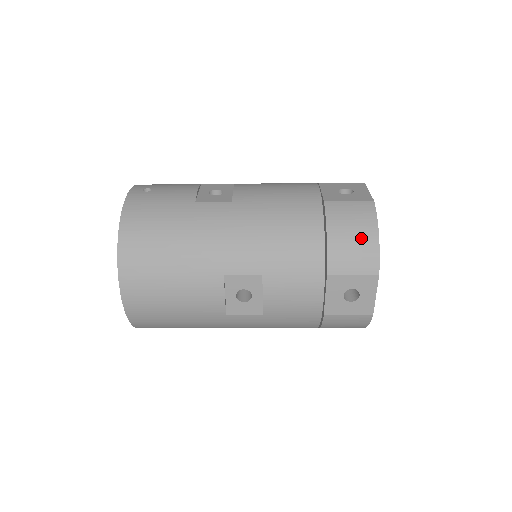
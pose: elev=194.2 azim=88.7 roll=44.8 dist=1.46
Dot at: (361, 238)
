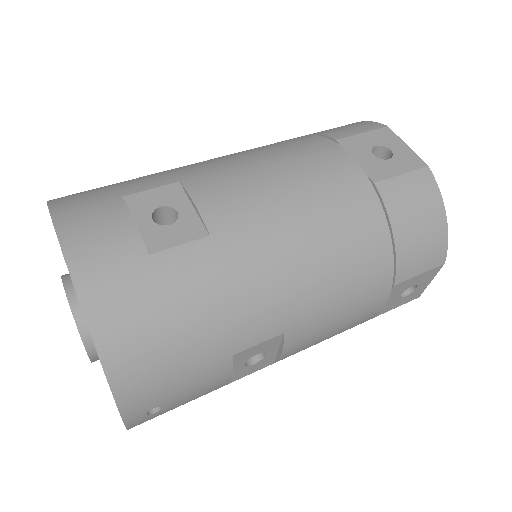
Dot at: occluded
